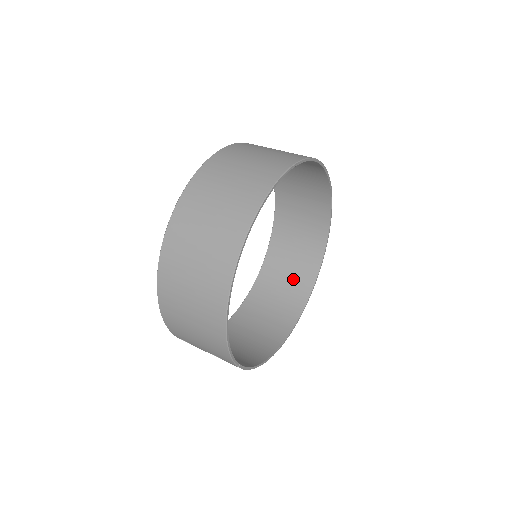
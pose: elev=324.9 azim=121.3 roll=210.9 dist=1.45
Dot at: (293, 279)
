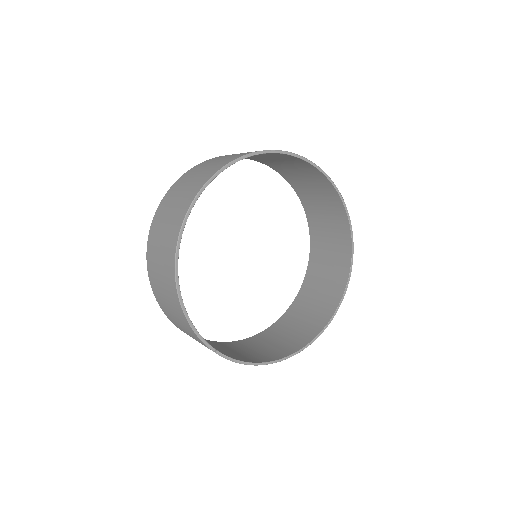
Dot at: (326, 292)
